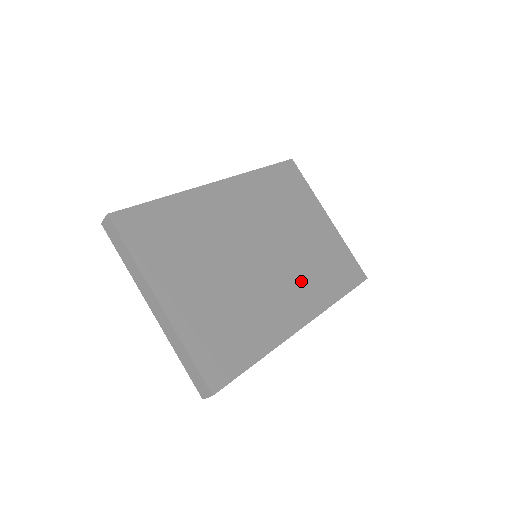
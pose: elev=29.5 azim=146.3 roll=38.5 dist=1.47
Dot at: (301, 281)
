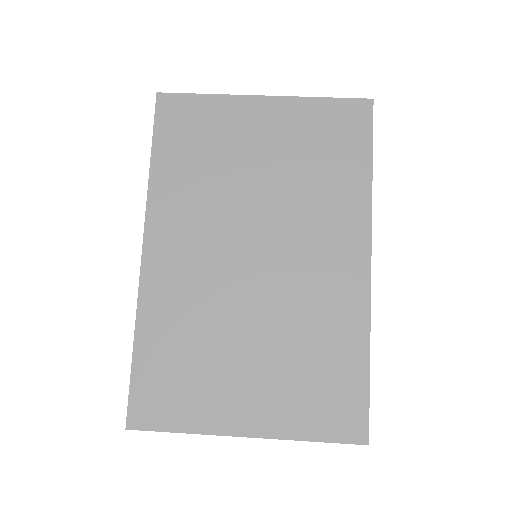
Dot at: (318, 223)
